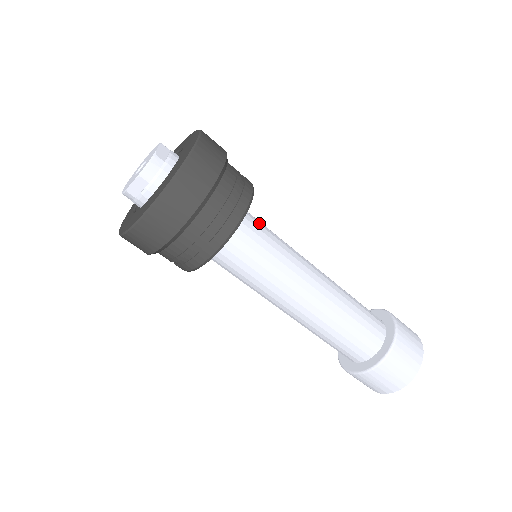
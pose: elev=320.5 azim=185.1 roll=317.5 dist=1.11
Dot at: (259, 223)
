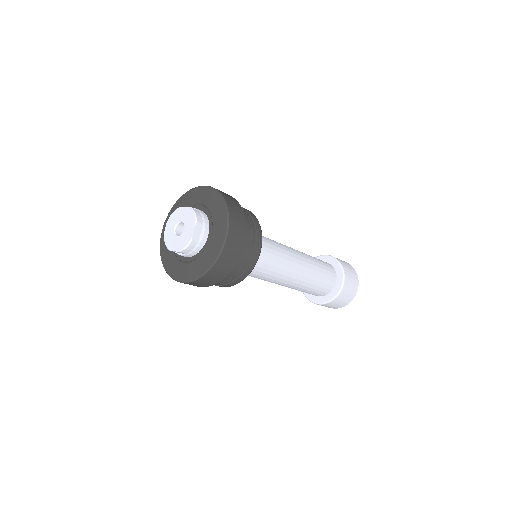
Dot at: occluded
